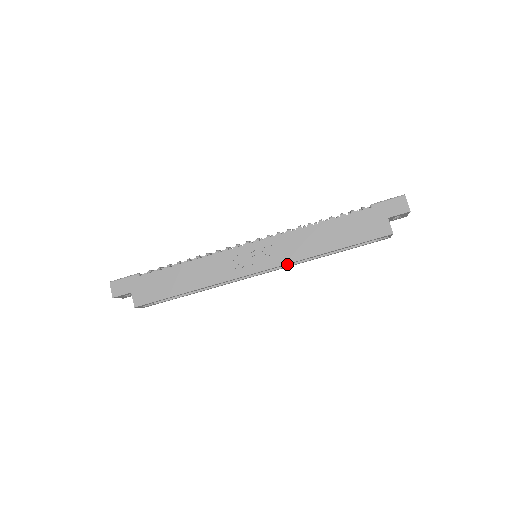
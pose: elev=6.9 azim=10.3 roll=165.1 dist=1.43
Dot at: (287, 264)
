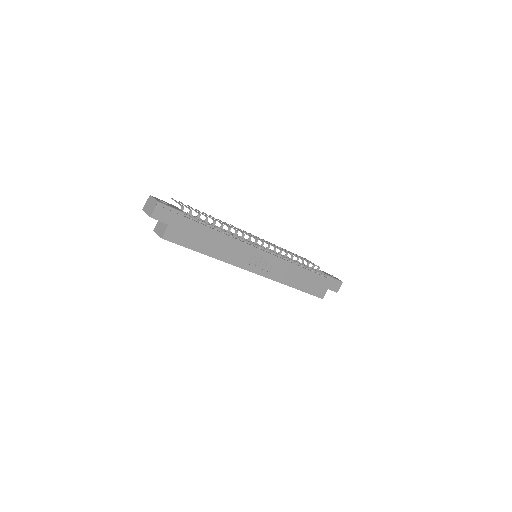
Dot at: (270, 278)
